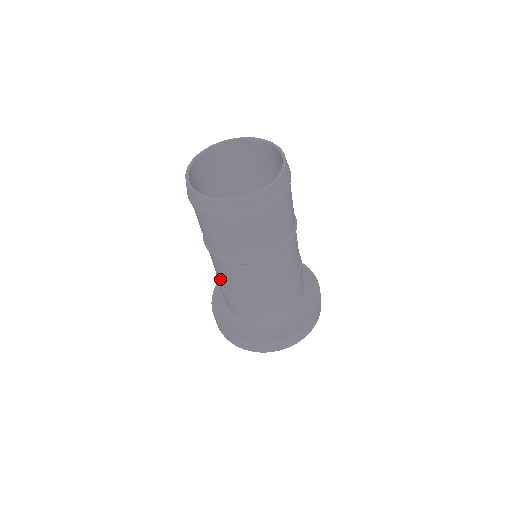
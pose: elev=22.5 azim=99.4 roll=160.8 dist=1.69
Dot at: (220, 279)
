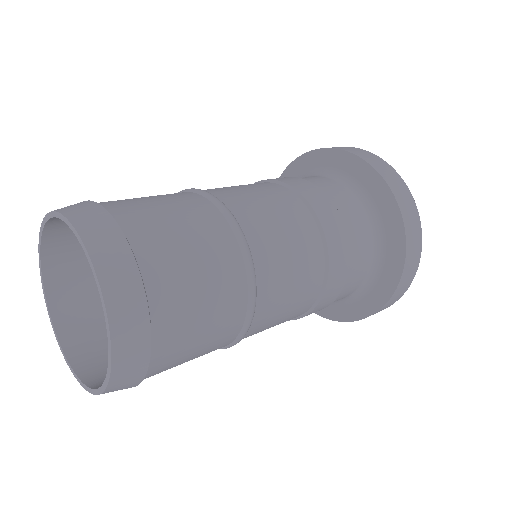
Dot at: occluded
